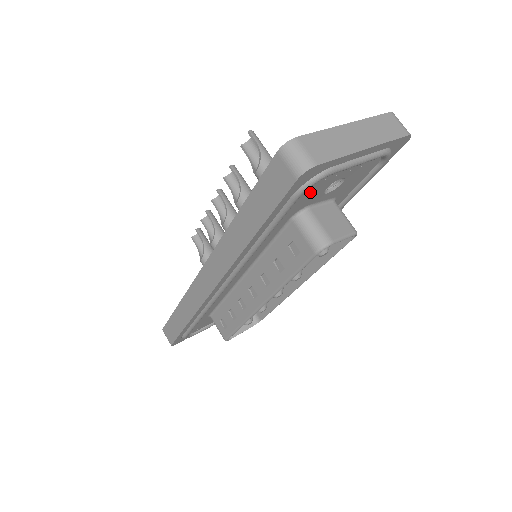
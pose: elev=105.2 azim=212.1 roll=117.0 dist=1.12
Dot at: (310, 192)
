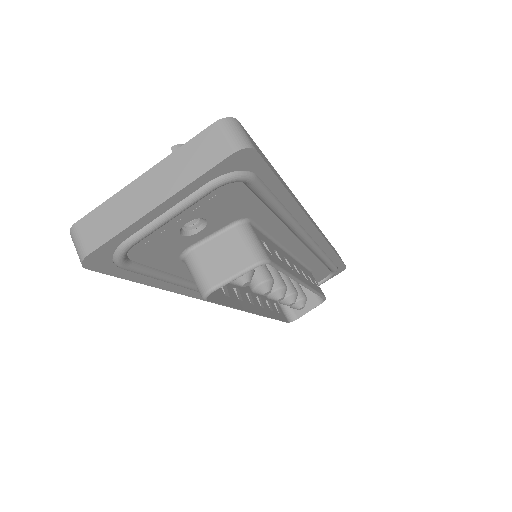
Dot at: (152, 250)
